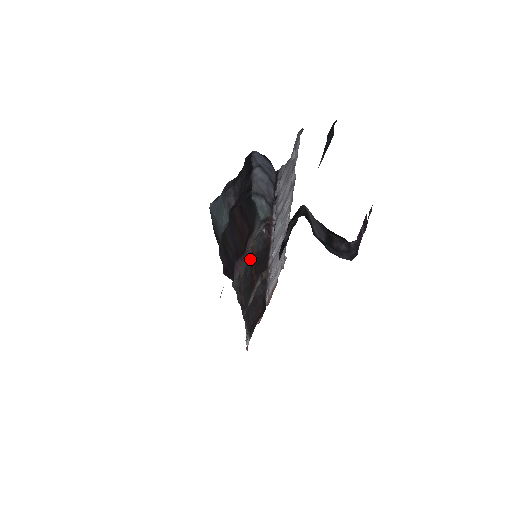
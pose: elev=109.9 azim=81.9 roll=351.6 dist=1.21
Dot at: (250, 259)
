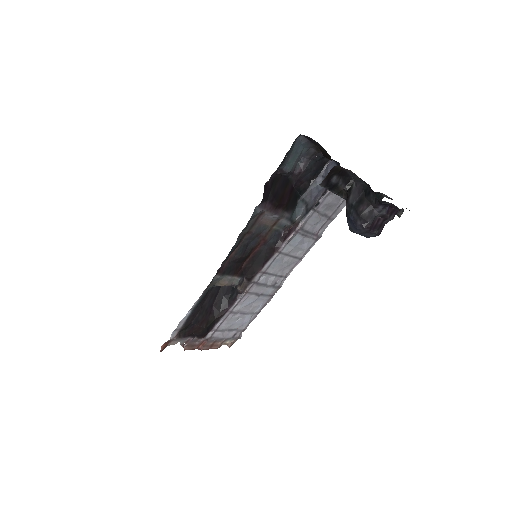
Dot at: (260, 238)
